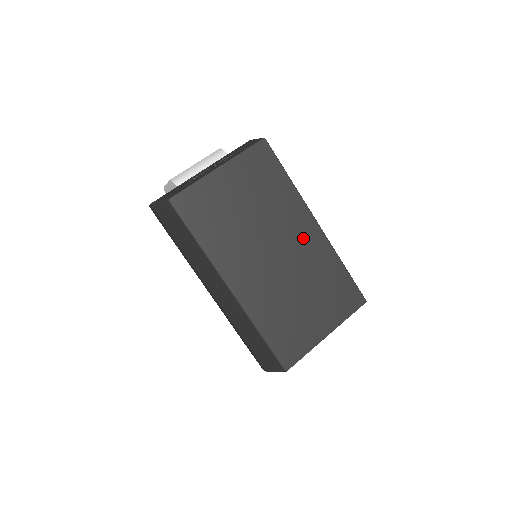
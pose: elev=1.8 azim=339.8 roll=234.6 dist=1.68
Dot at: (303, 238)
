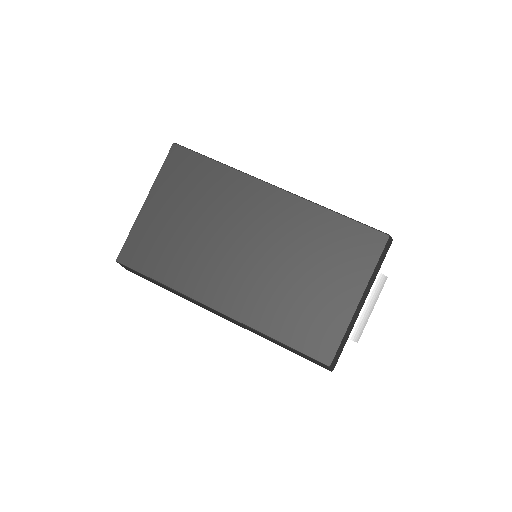
Dot at: (269, 213)
